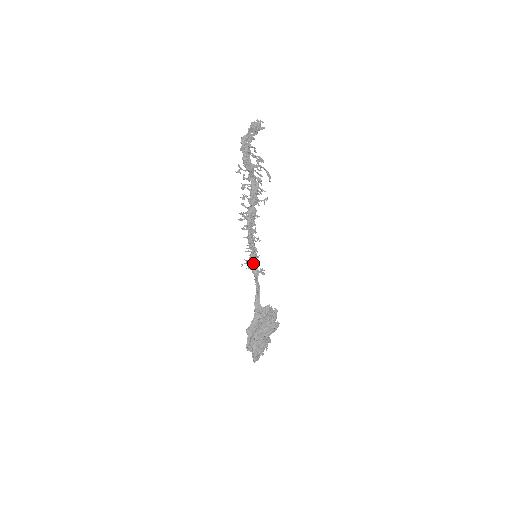
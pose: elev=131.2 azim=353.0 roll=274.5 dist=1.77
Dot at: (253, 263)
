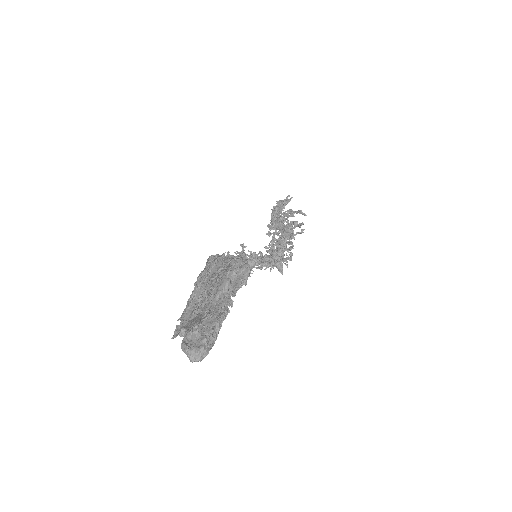
Dot at: occluded
